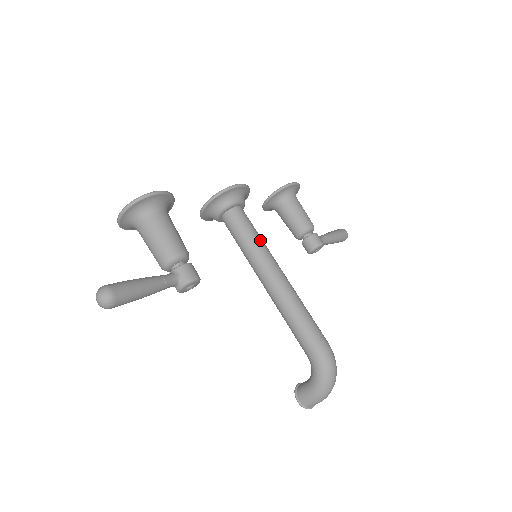
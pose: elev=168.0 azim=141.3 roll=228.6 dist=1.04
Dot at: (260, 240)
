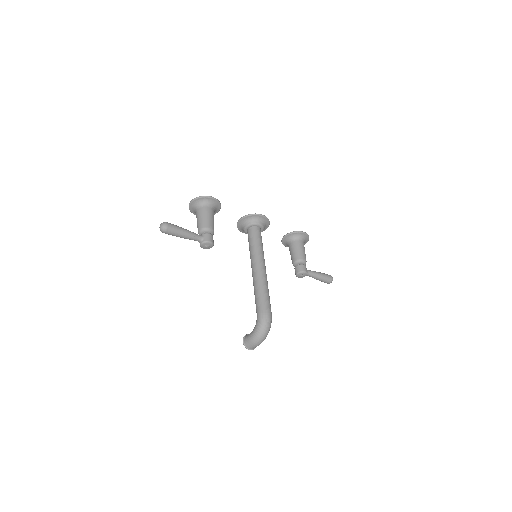
Dot at: (261, 247)
